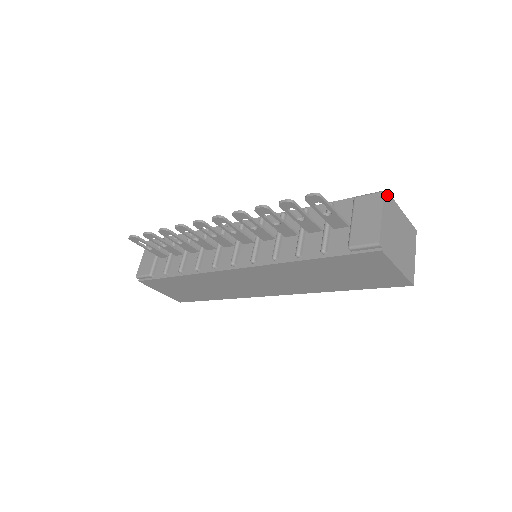
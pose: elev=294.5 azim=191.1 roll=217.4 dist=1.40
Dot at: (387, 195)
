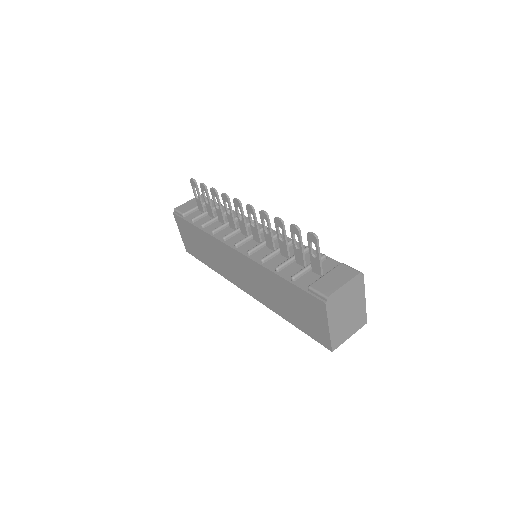
Dot at: (361, 277)
